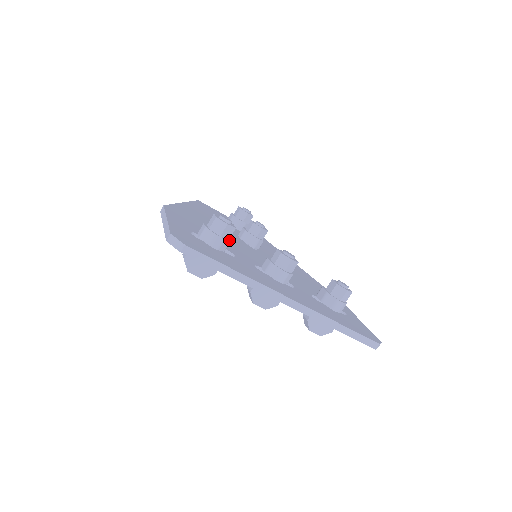
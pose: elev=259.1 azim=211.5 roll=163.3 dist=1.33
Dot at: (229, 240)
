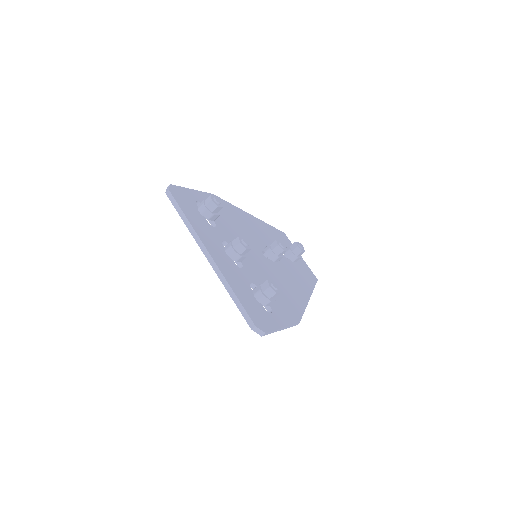
Dot at: (211, 212)
